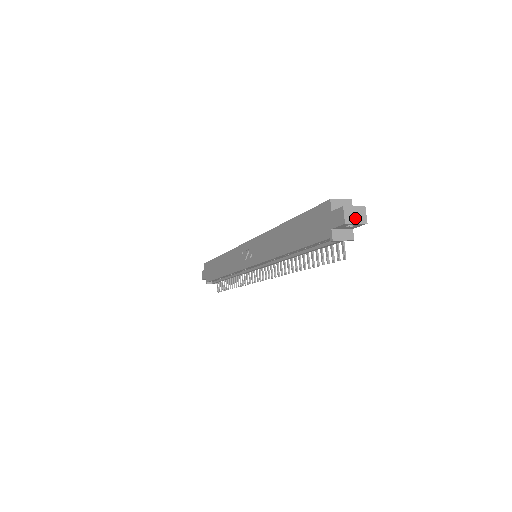
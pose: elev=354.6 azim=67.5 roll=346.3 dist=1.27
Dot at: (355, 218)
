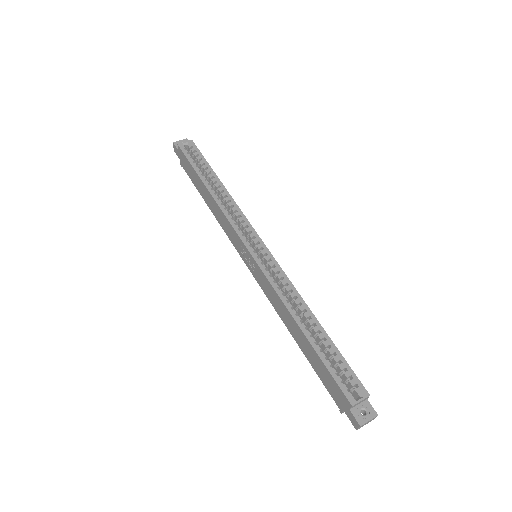
Dot at: occluded
